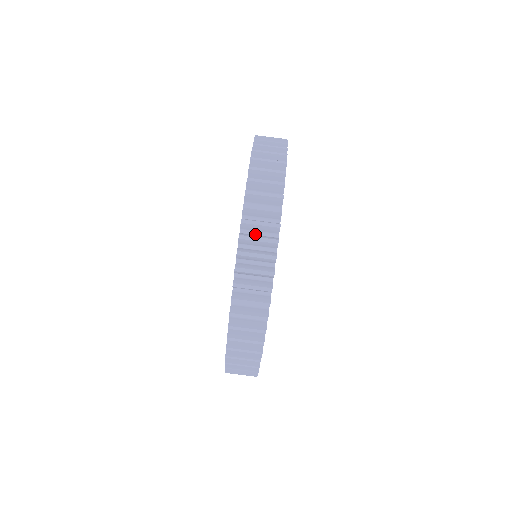
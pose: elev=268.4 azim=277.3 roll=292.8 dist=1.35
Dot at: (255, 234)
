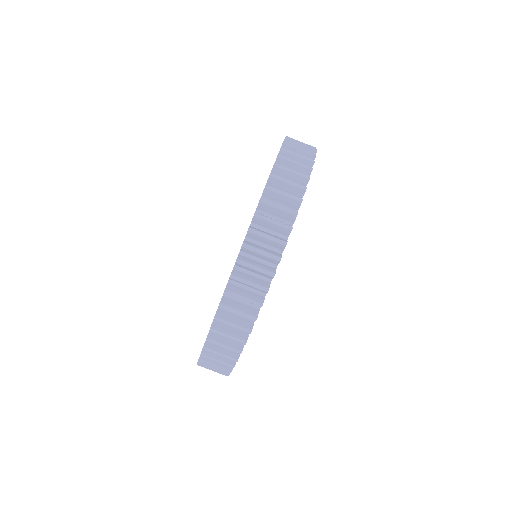
Dot at: occluded
